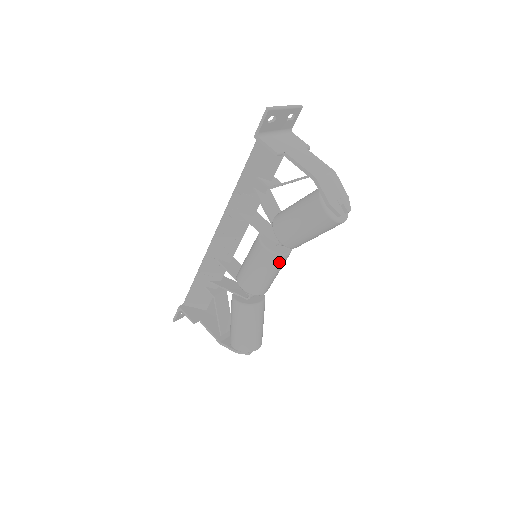
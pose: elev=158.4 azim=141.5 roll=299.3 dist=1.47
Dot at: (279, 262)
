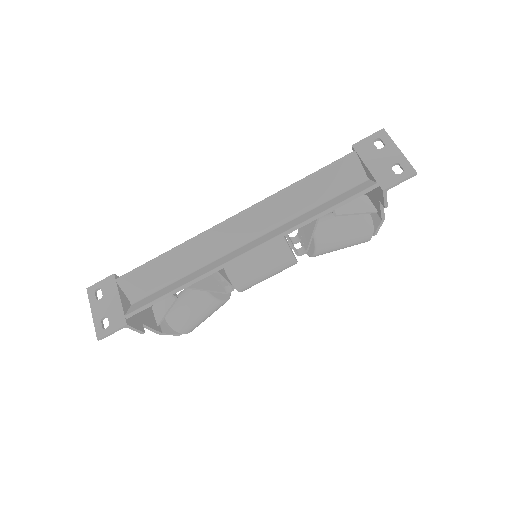
Dot at: occluded
